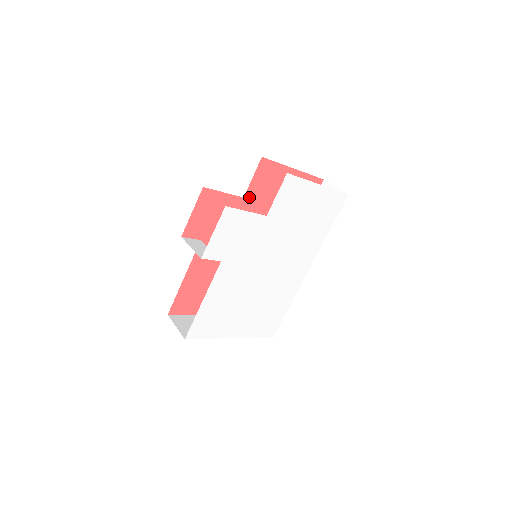
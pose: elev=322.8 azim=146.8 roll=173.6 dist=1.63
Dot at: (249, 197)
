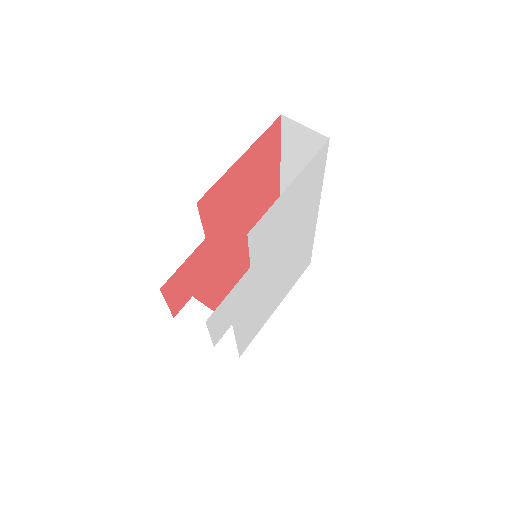
Dot at: (210, 230)
